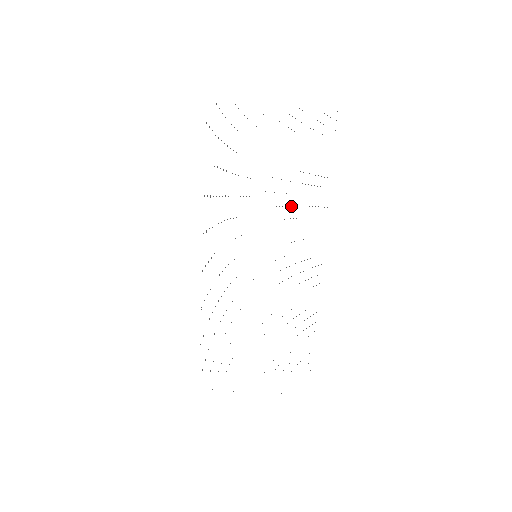
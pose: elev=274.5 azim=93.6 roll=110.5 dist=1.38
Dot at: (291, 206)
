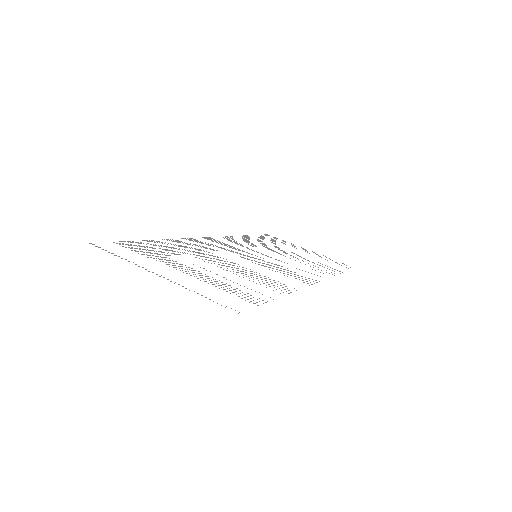
Dot at: occluded
